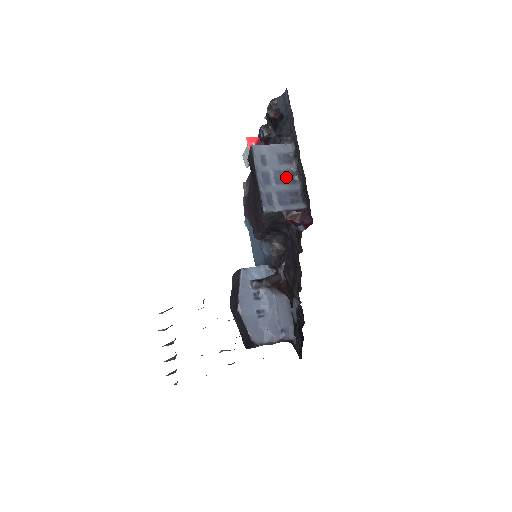
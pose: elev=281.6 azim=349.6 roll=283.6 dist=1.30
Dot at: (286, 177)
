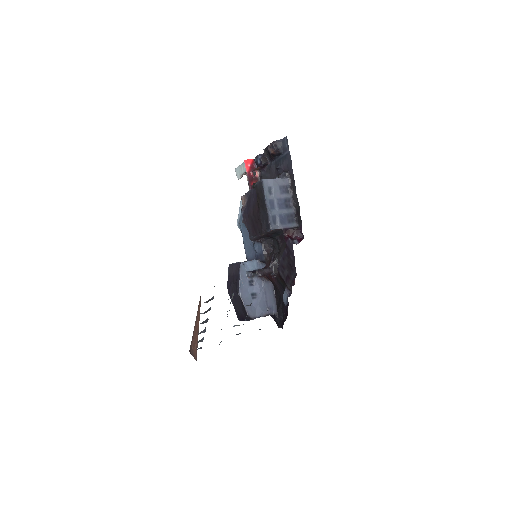
Dot at: (285, 203)
